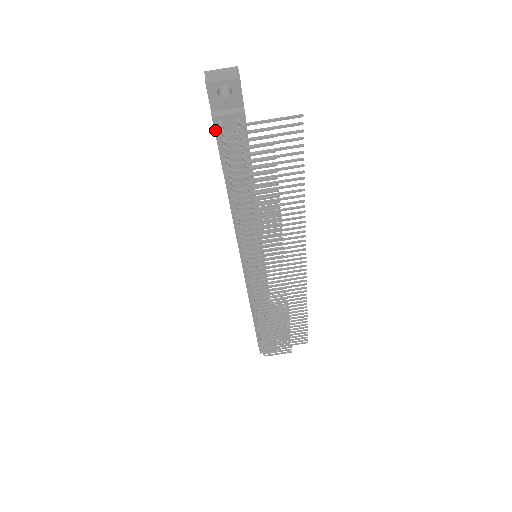
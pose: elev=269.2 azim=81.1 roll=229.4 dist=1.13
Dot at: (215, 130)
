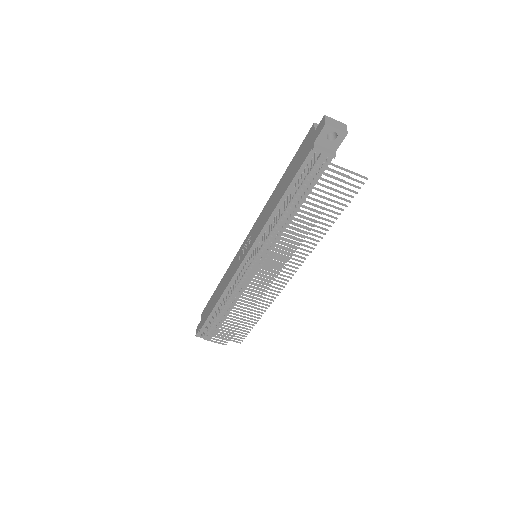
Dot at: (308, 156)
